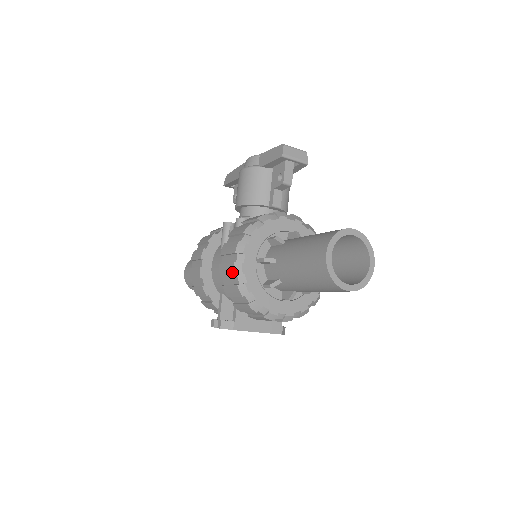
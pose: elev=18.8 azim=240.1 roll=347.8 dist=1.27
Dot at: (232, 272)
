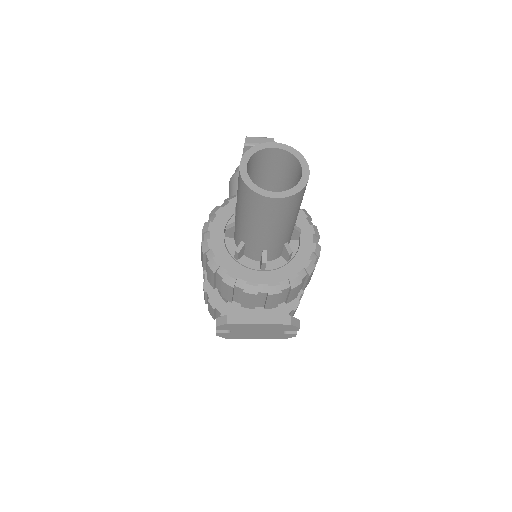
Dot at: (202, 253)
